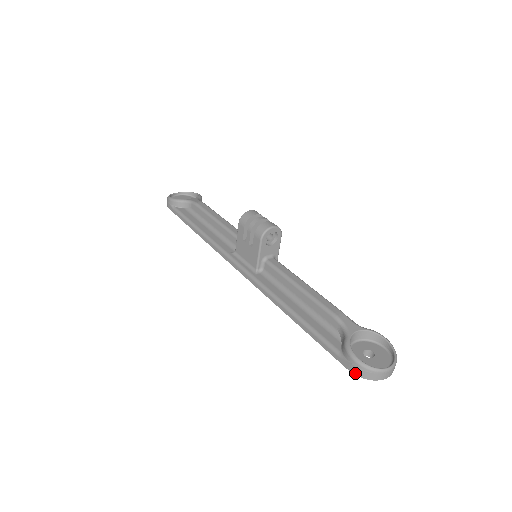
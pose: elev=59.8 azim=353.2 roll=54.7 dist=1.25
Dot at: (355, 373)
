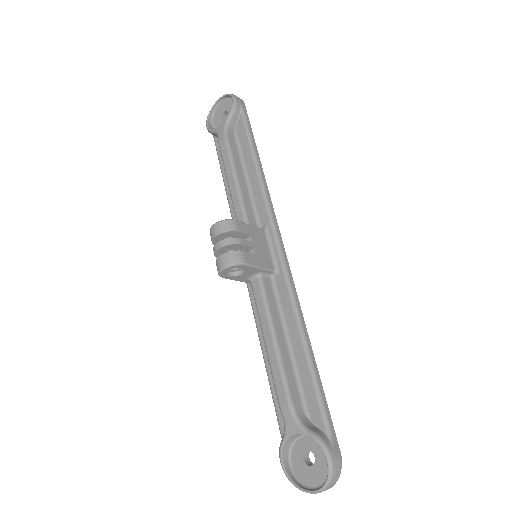
Dot at: (293, 472)
